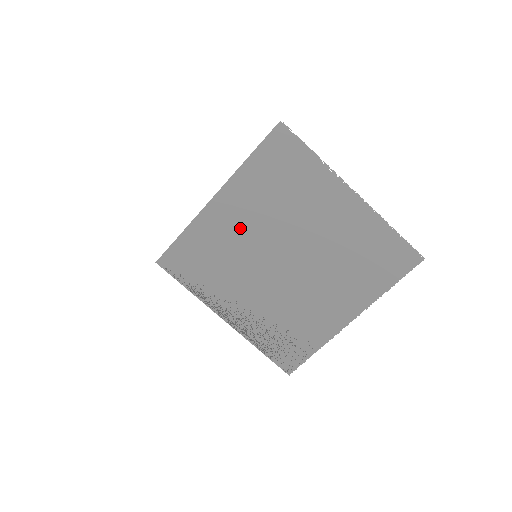
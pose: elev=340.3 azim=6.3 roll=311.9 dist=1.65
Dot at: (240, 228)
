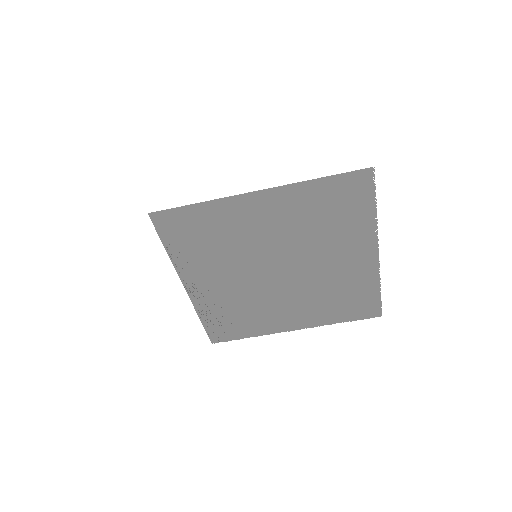
Dot at: (260, 229)
